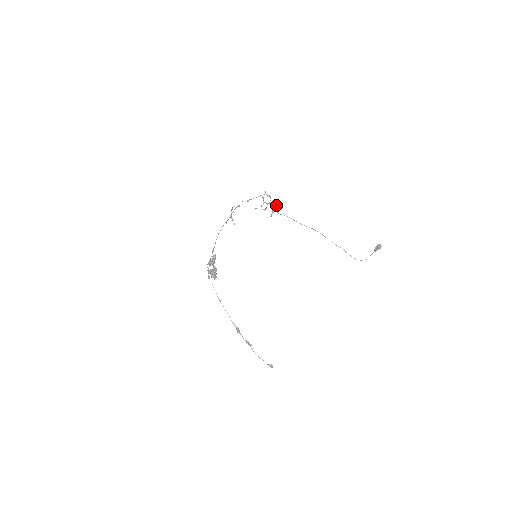
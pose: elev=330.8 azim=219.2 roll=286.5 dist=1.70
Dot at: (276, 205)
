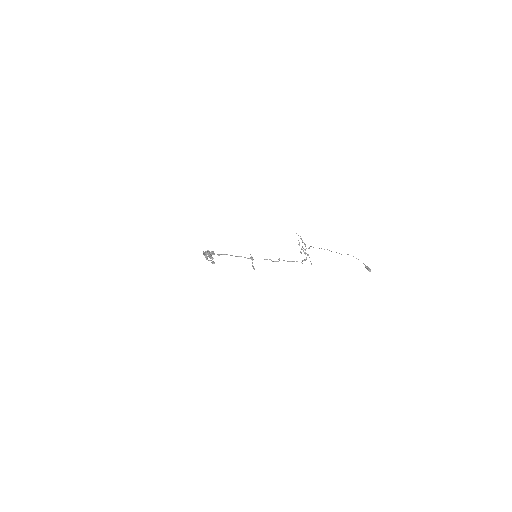
Dot at: occluded
